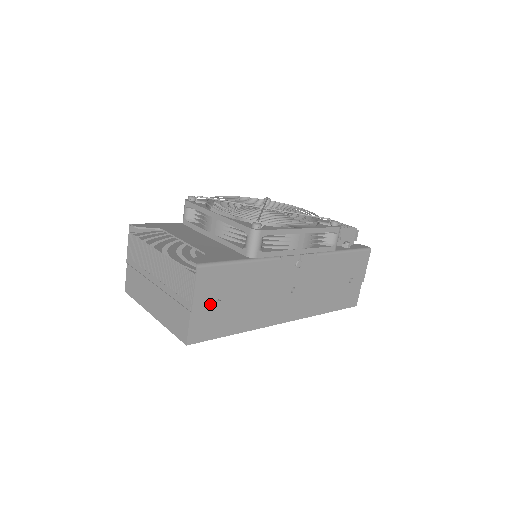
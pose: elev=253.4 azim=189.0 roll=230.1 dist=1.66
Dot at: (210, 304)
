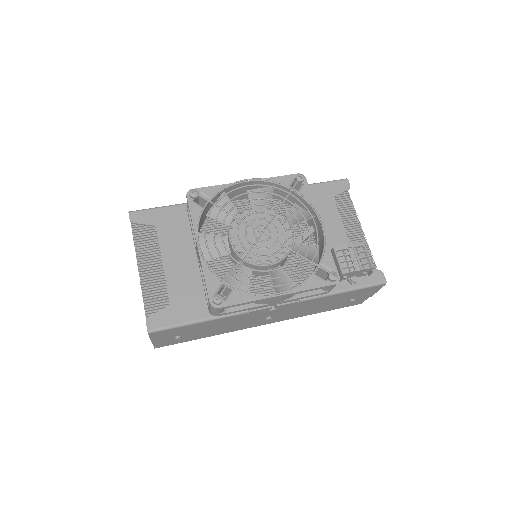
Dot at: (170, 338)
